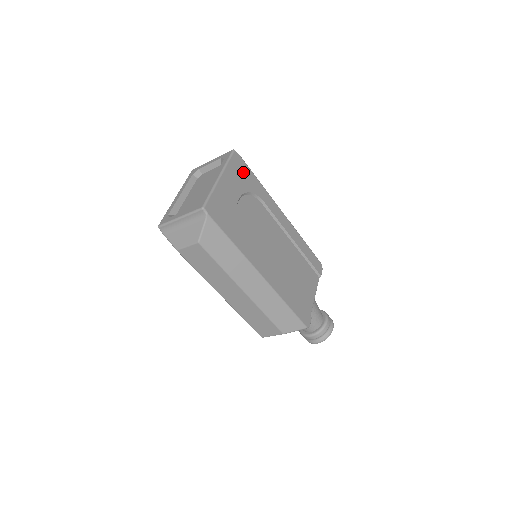
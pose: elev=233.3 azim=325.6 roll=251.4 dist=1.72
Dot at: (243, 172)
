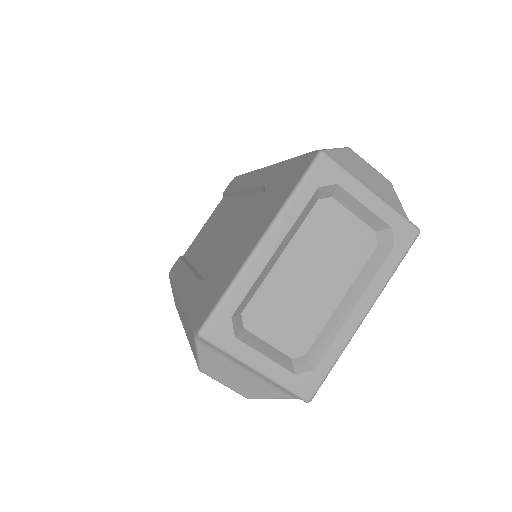
Dot at: occluded
